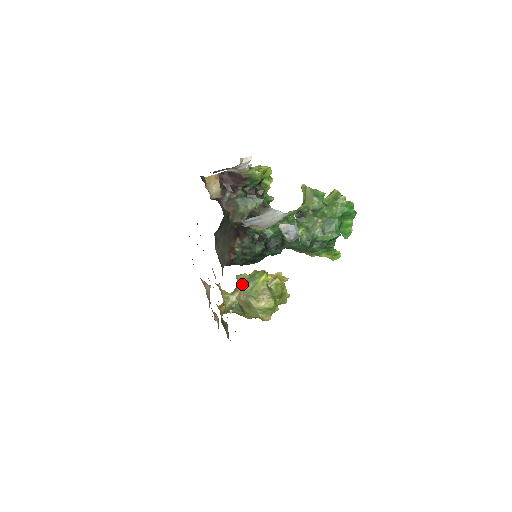
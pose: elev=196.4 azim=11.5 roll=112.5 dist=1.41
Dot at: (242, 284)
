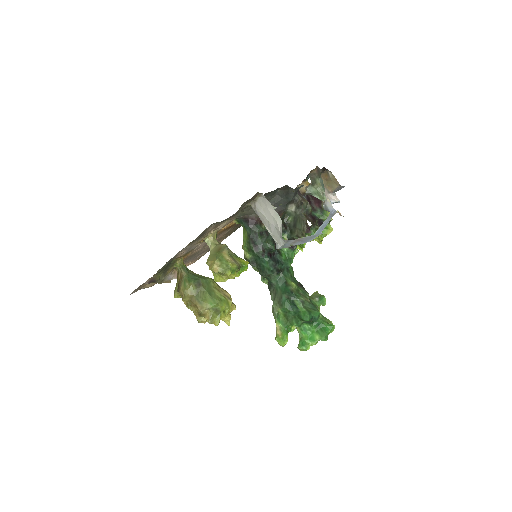
Dot at: occluded
